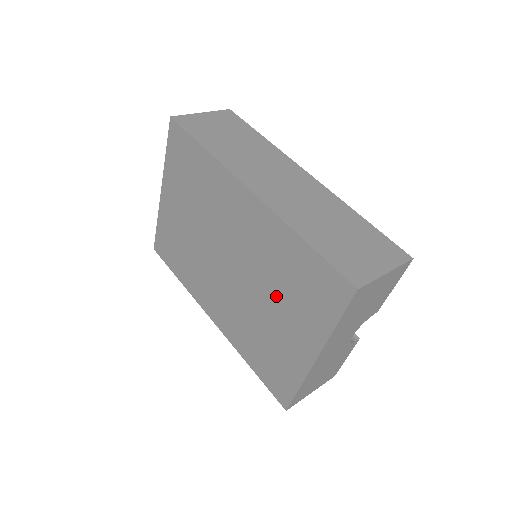
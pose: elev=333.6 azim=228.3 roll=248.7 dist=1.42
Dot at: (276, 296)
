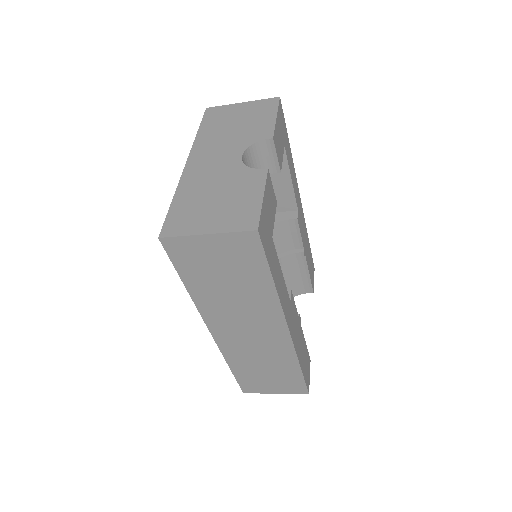
Dot at: occluded
